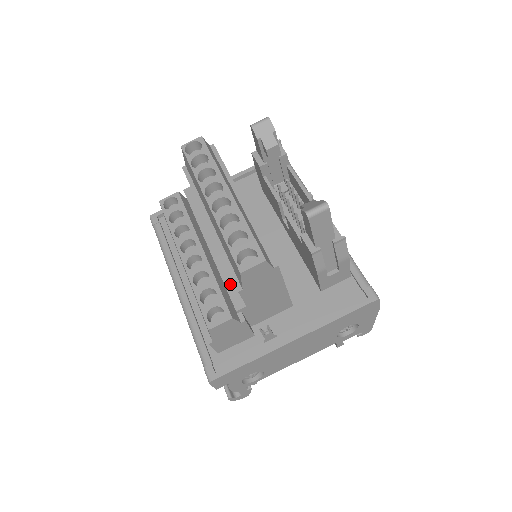
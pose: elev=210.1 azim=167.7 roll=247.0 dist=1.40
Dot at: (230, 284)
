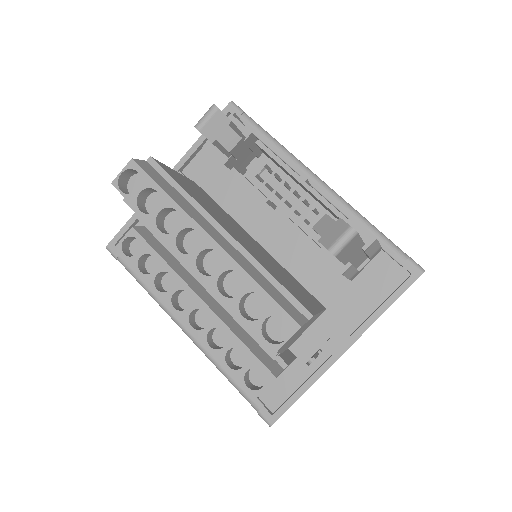
Dot at: occluded
